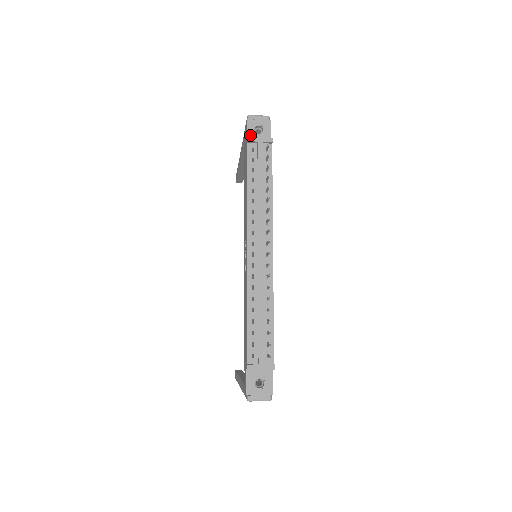
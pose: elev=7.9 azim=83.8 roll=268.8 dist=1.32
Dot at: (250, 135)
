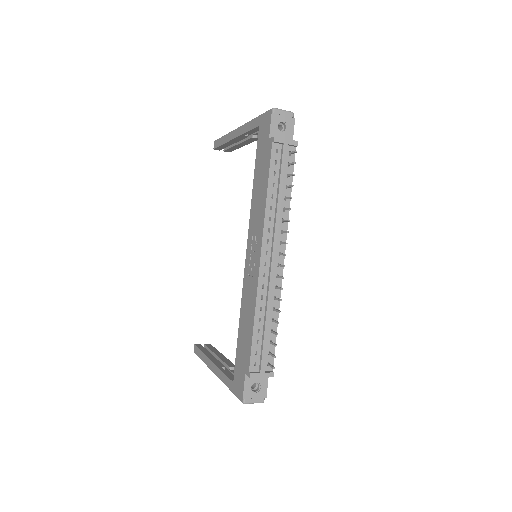
Dot at: (273, 132)
